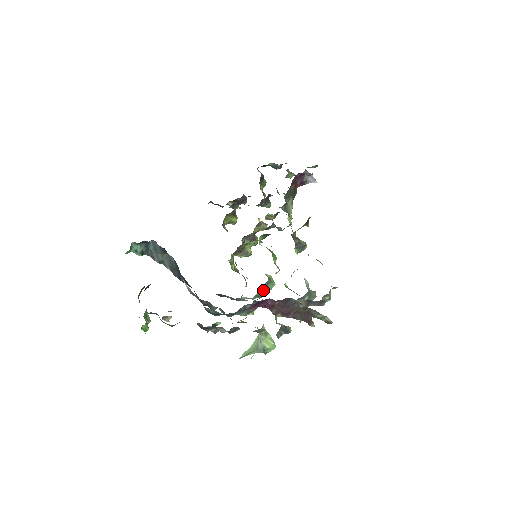
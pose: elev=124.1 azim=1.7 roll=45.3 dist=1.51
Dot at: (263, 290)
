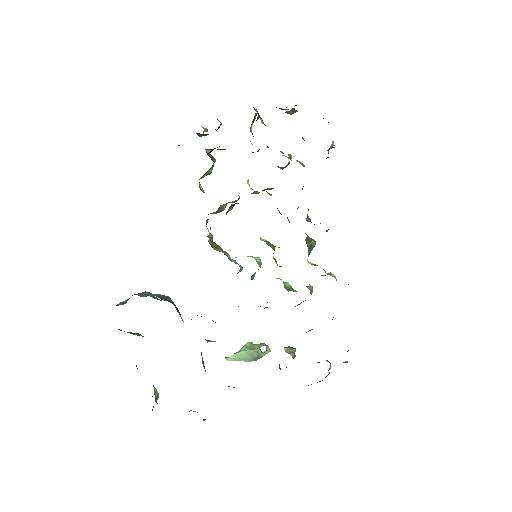
Dot at: (252, 279)
